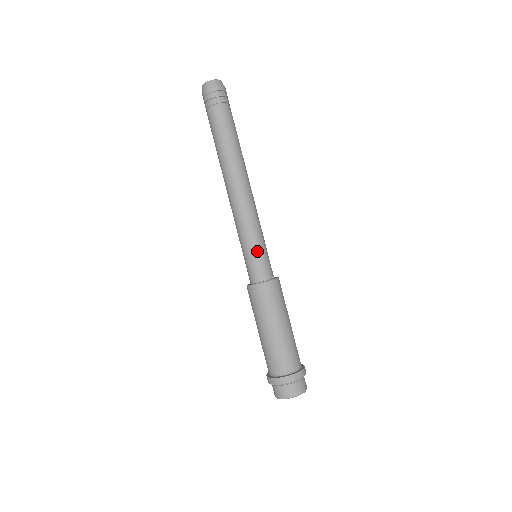
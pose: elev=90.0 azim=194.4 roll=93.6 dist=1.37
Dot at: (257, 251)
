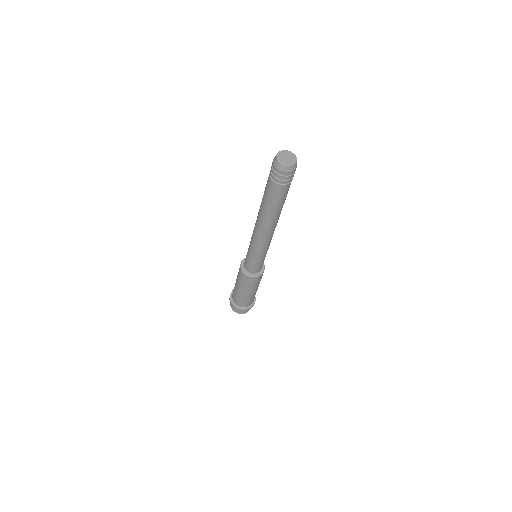
Dot at: occluded
